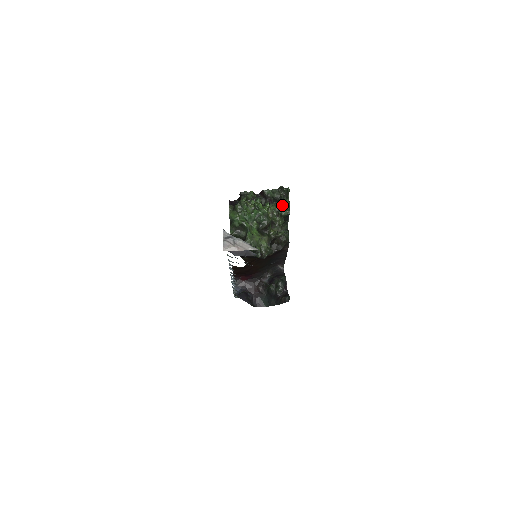
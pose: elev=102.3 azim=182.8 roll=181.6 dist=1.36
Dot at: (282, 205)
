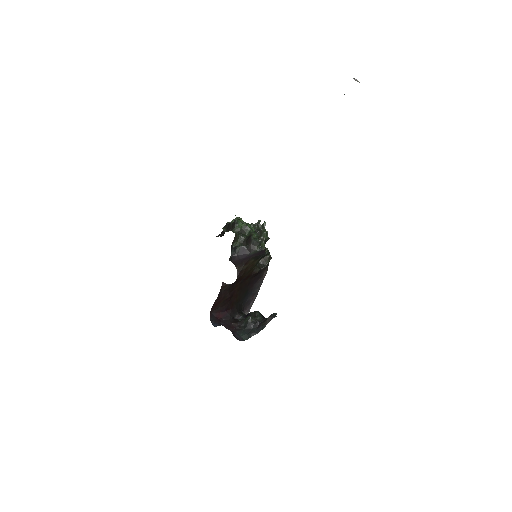
Dot at: (262, 232)
